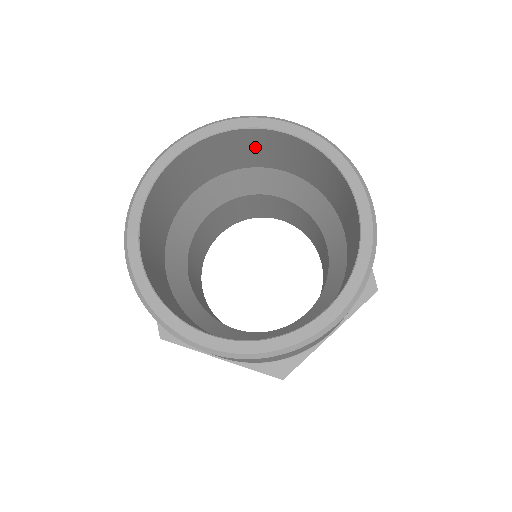
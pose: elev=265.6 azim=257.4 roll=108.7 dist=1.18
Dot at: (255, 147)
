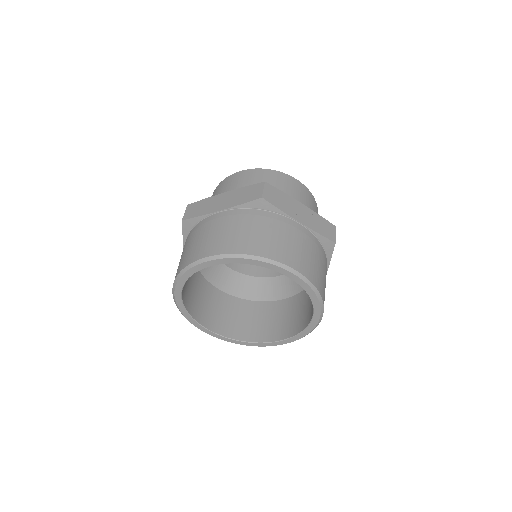
Dot at: occluded
